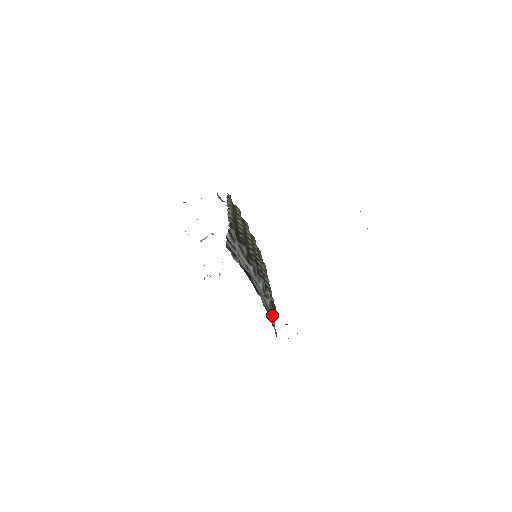
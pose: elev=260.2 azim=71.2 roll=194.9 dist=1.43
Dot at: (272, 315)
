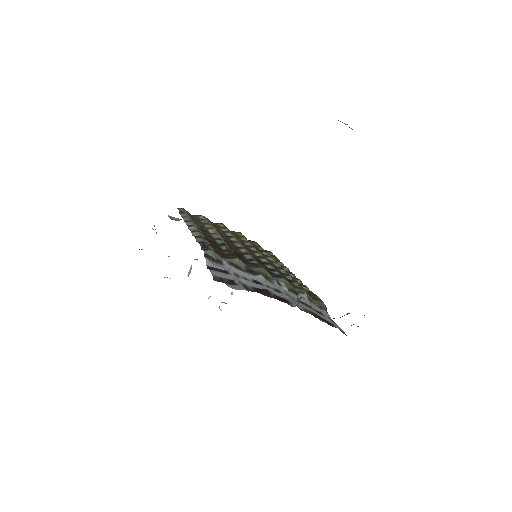
Dot at: (320, 310)
